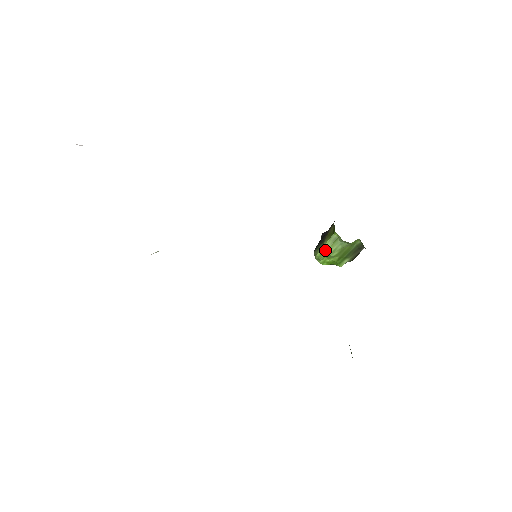
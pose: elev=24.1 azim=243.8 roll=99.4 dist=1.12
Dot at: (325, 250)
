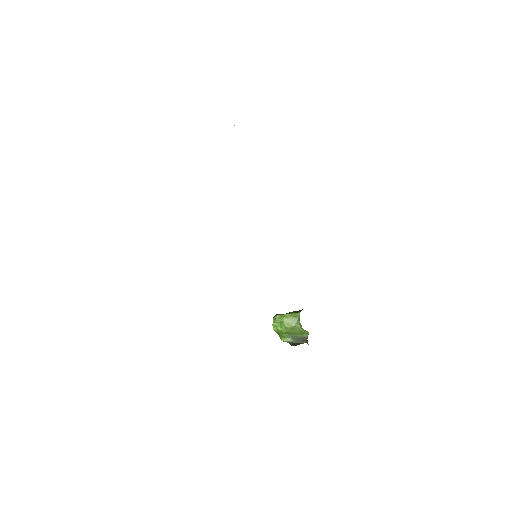
Dot at: (284, 317)
